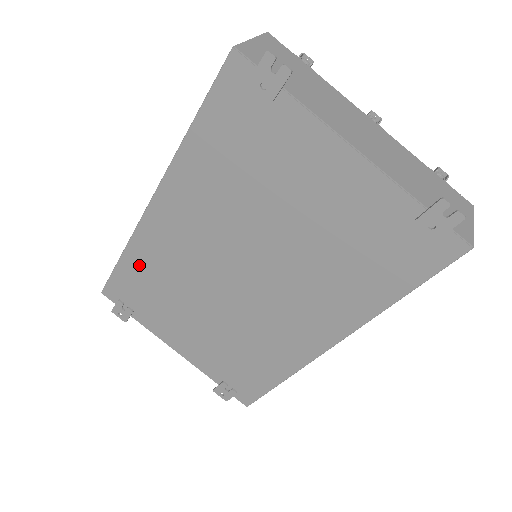
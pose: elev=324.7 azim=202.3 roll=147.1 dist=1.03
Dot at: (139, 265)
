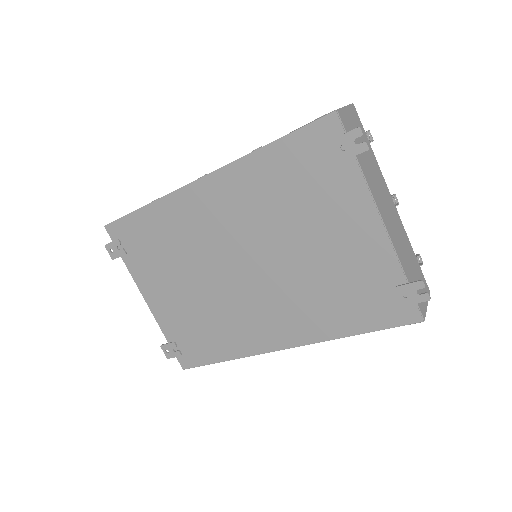
Dot at: (157, 220)
